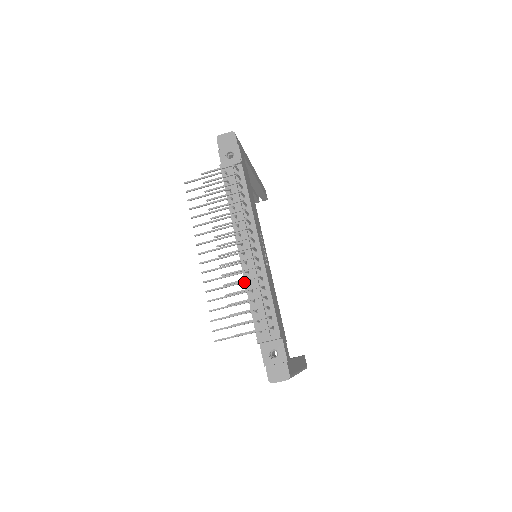
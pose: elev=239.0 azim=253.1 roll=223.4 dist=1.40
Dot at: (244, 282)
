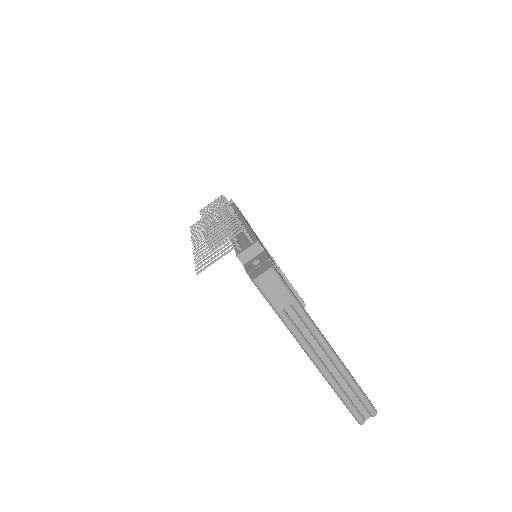
Dot at: occluded
